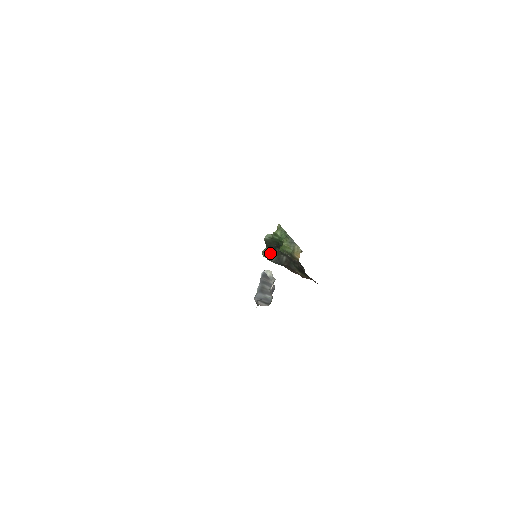
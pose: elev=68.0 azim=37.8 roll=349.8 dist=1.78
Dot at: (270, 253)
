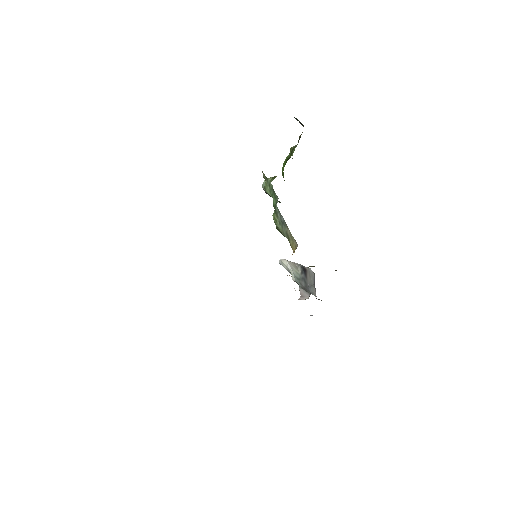
Dot at: occluded
